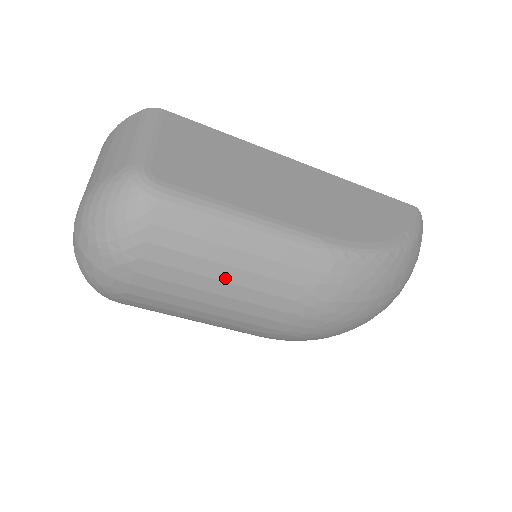
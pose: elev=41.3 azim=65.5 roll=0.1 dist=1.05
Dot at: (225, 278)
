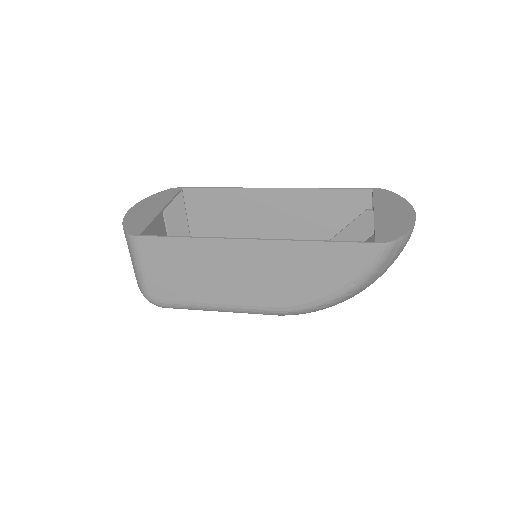
Dot at: occluded
